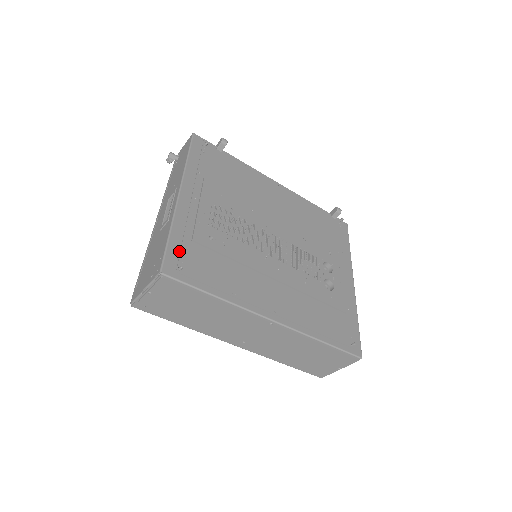
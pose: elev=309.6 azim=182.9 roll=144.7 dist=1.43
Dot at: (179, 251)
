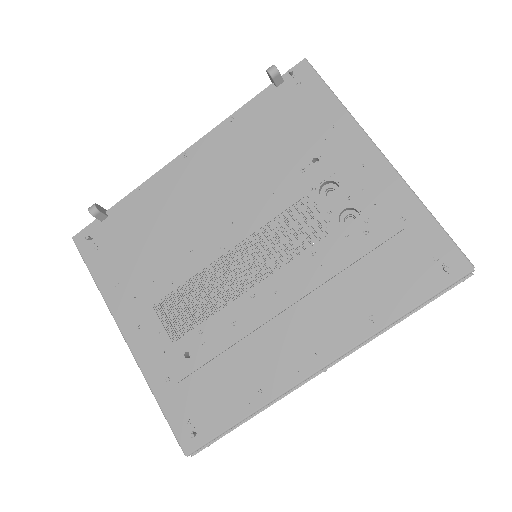
Dot at: (179, 411)
